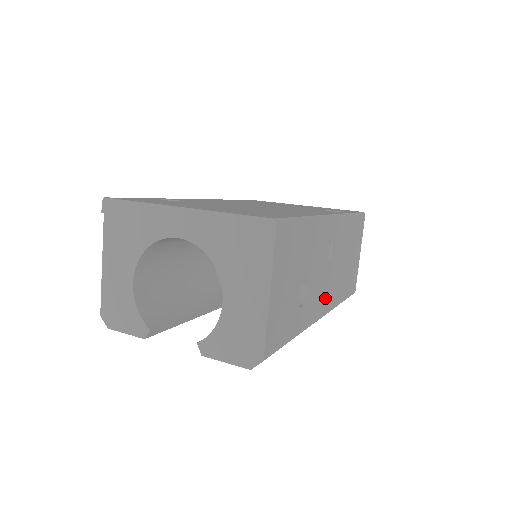
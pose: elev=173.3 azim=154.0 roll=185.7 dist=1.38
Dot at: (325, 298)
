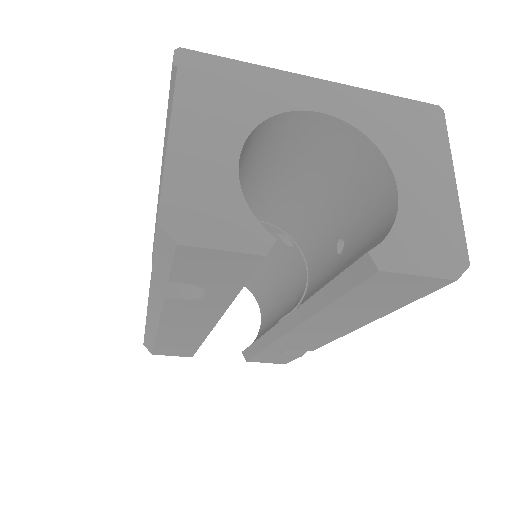
Dot at: occluded
